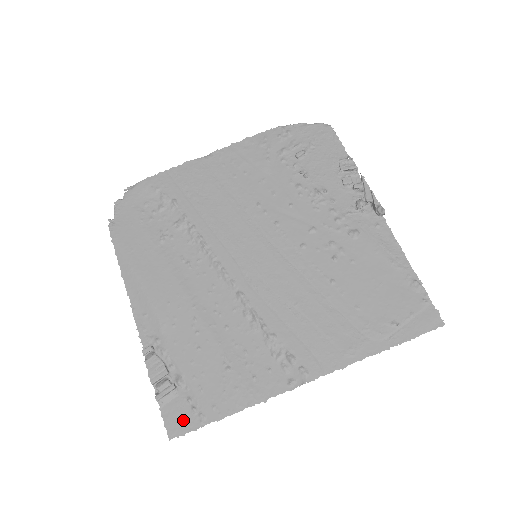
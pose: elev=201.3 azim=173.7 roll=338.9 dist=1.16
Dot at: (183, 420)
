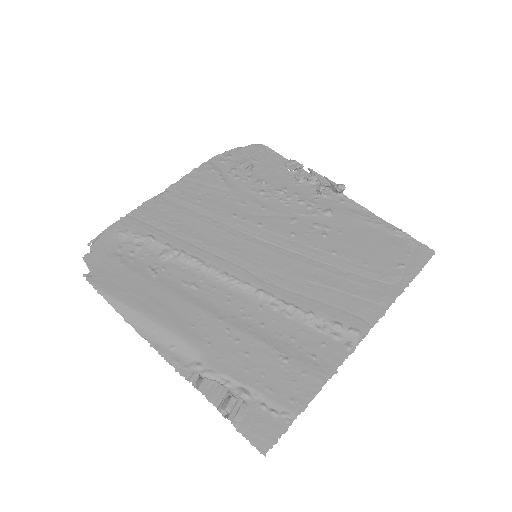
Dot at: (268, 428)
